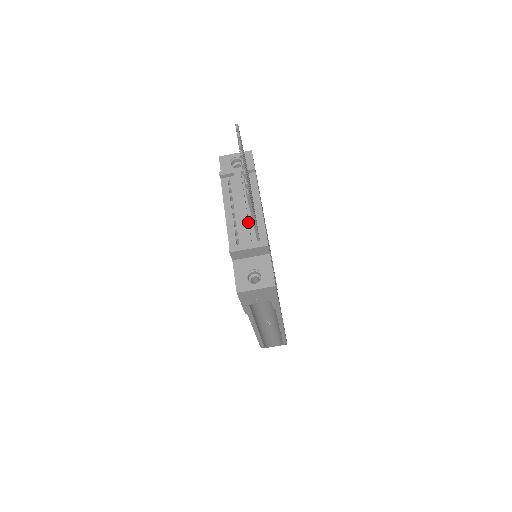
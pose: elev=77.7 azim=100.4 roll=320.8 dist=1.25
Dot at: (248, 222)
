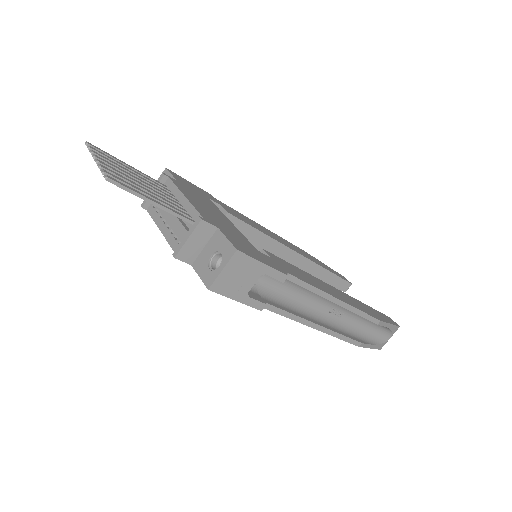
Dot at: (177, 218)
